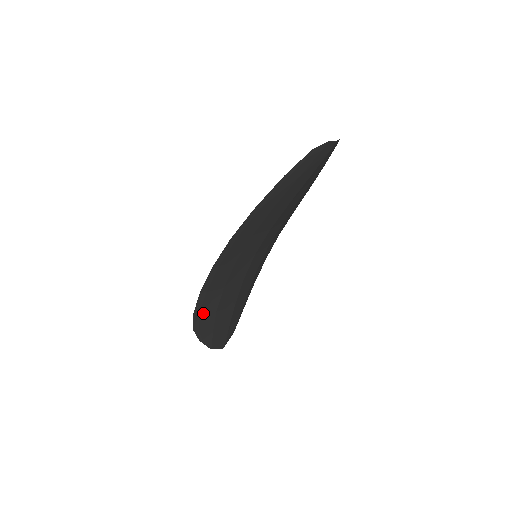
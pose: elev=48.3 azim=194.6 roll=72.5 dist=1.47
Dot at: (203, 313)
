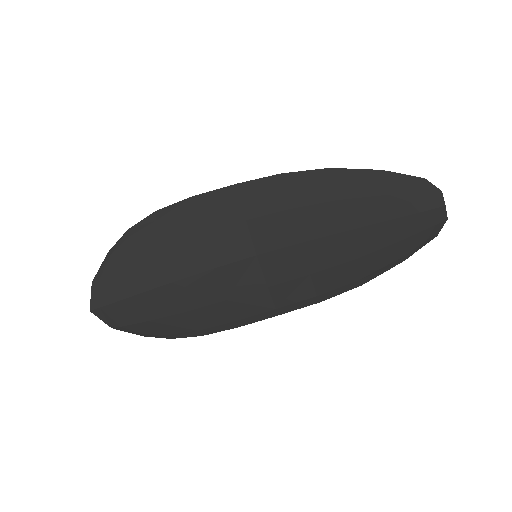
Dot at: (159, 226)
